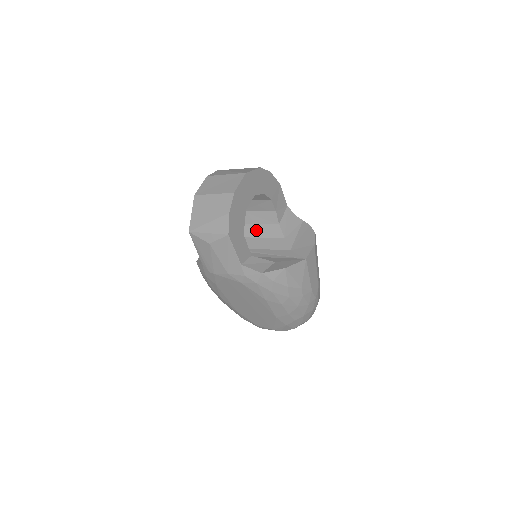
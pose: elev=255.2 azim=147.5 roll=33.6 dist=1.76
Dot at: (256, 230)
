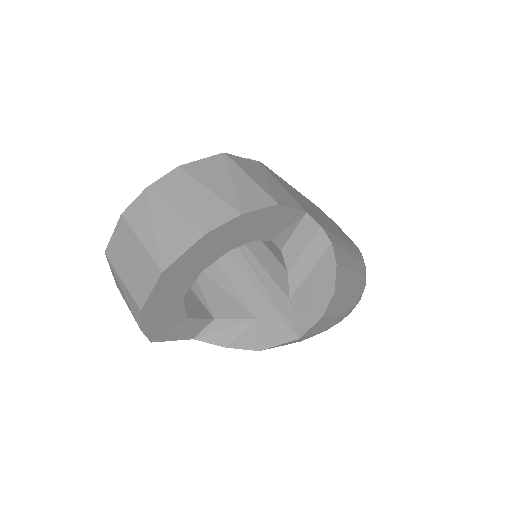
Dot at: occluded
